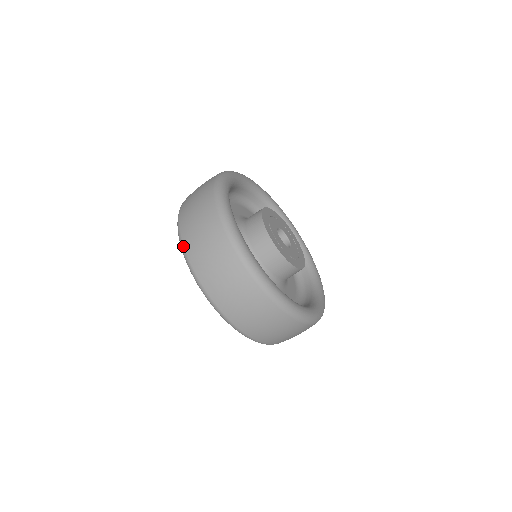
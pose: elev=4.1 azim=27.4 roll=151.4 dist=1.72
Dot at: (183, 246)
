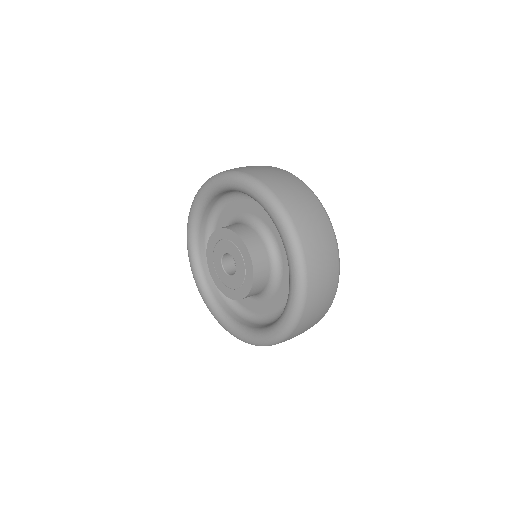
Dot at: (244, 172)
